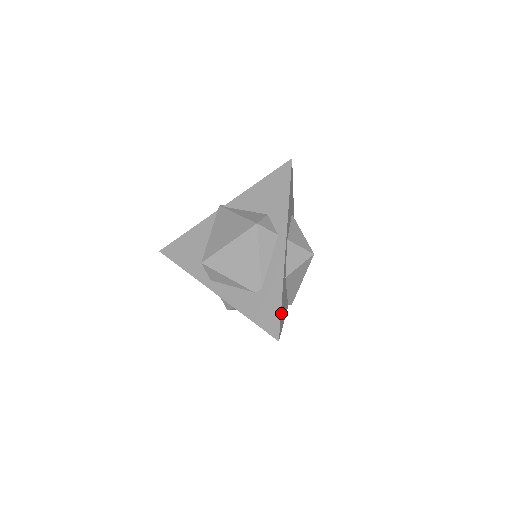
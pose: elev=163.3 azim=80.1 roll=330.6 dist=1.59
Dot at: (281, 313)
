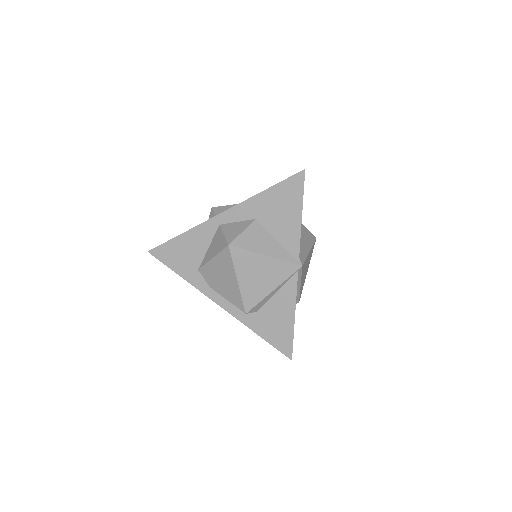
Dot at: occluded
